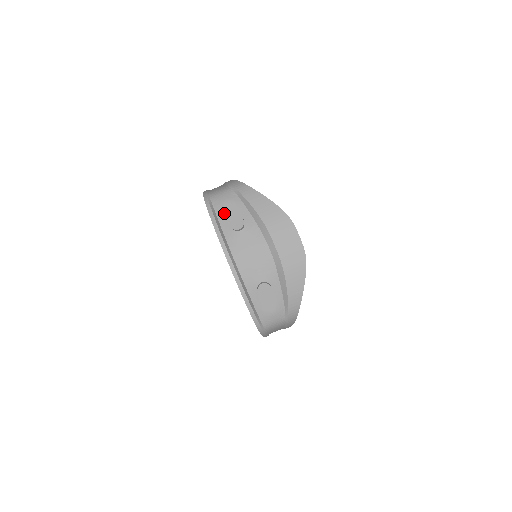
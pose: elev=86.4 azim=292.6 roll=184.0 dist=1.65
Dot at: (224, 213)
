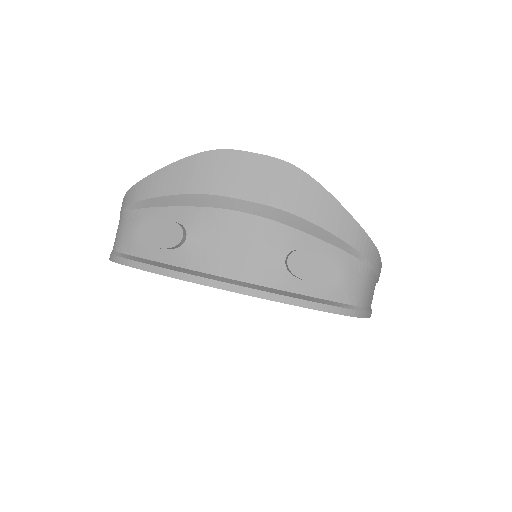
Dot at: (145, 244)
